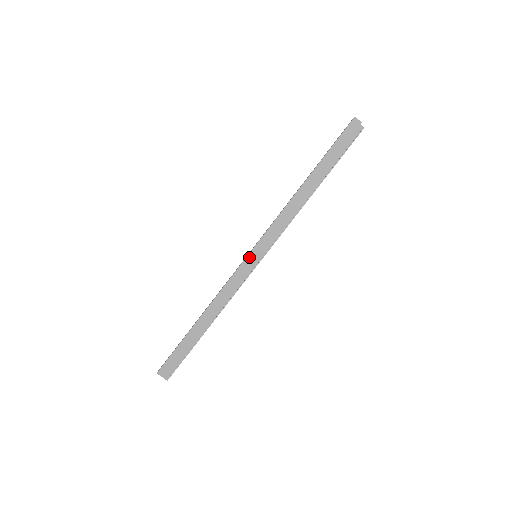
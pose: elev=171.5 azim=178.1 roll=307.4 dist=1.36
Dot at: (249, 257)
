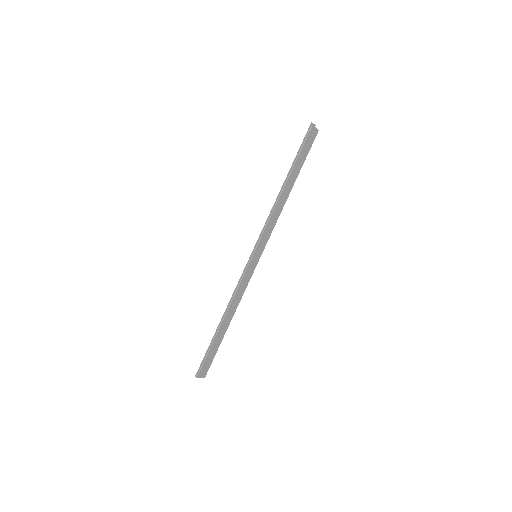
Dot at: (252, 259)
